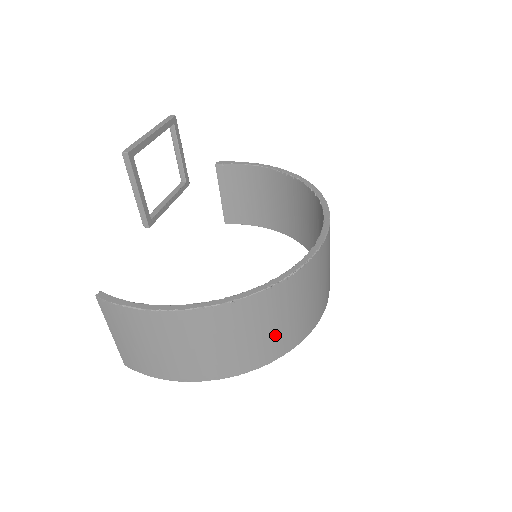
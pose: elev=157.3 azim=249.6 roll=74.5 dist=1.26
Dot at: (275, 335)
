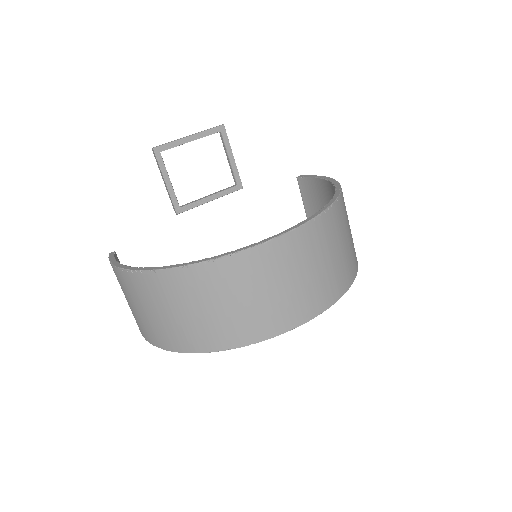
Dot at: (207, 322)
